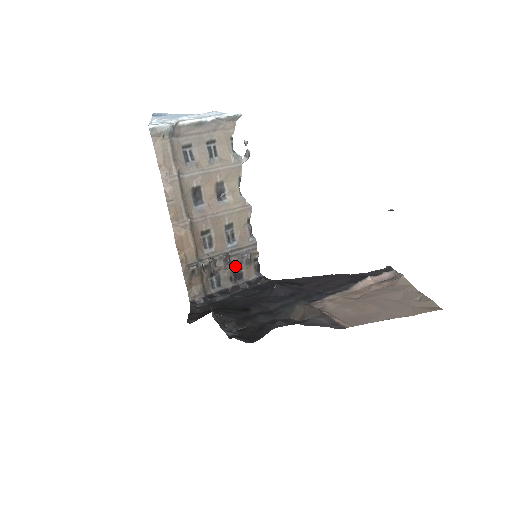
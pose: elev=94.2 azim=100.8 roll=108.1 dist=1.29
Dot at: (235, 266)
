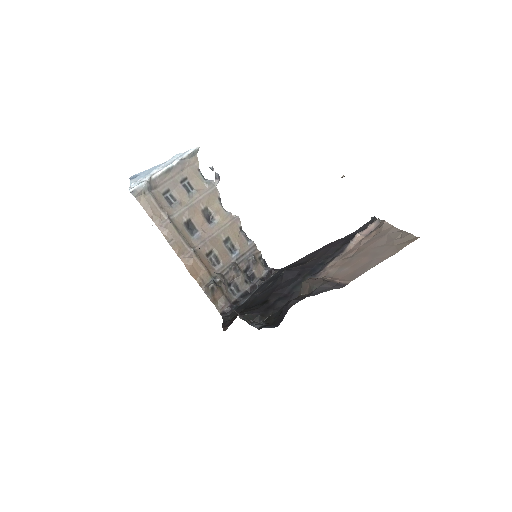
Dot at: (245, 270)
